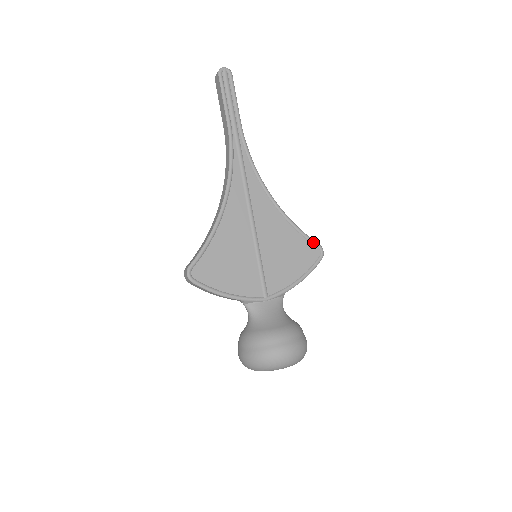
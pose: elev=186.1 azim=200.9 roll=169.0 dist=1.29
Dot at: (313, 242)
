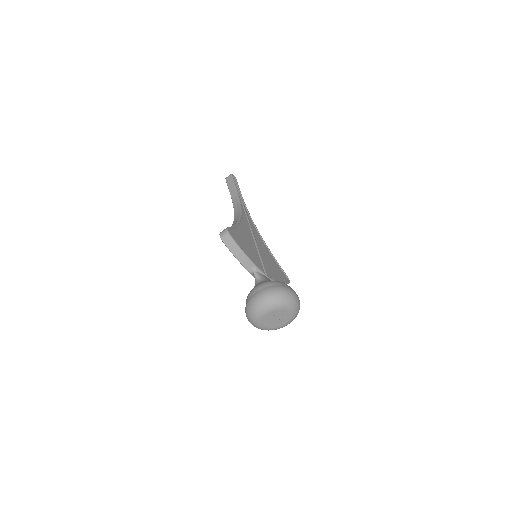
Dot at: occluded
